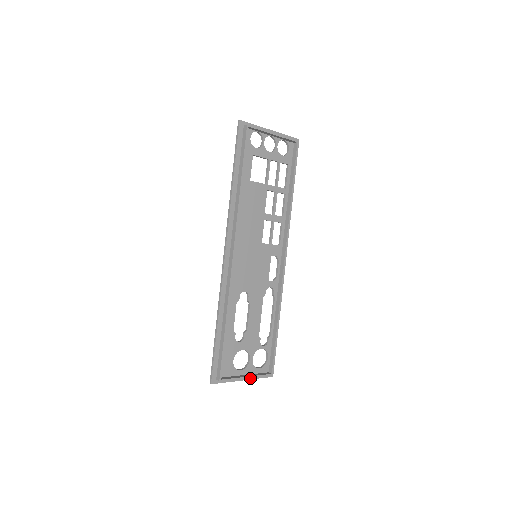
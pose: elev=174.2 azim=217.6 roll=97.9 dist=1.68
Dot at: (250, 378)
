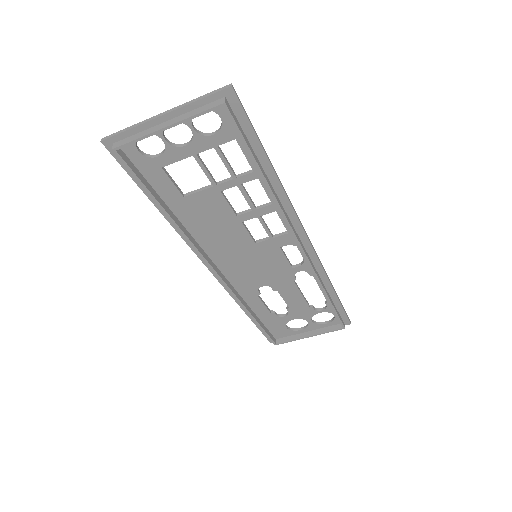
Dot at: (318, 331)
